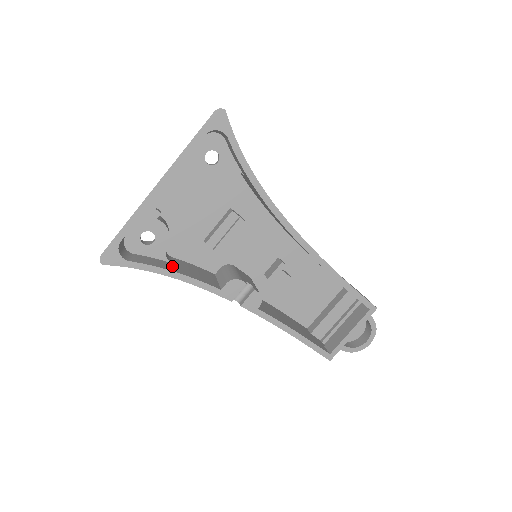
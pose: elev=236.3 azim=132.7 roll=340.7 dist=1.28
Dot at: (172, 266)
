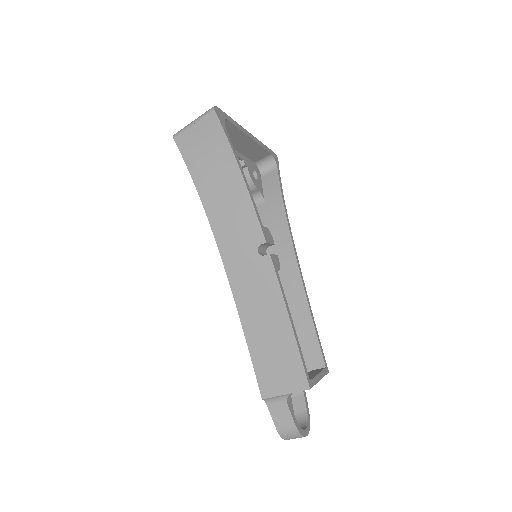
Dot at: (232, 179)
